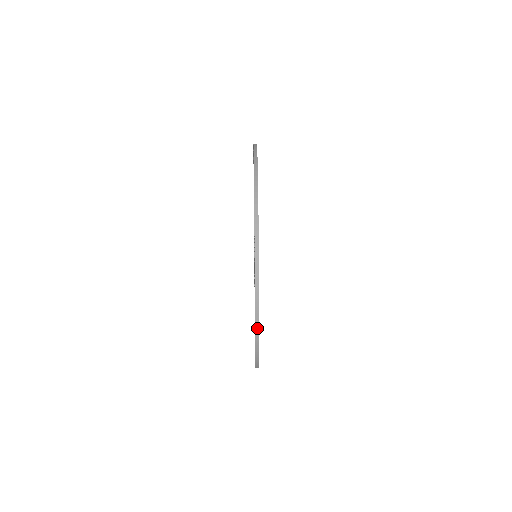
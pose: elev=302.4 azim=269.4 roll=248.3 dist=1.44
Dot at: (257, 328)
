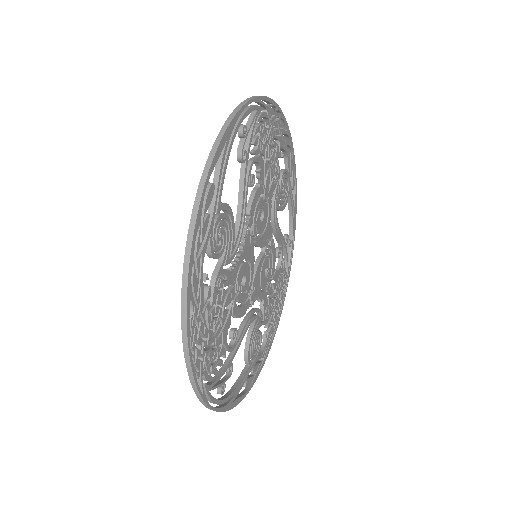
Dot at: (198, 200)
